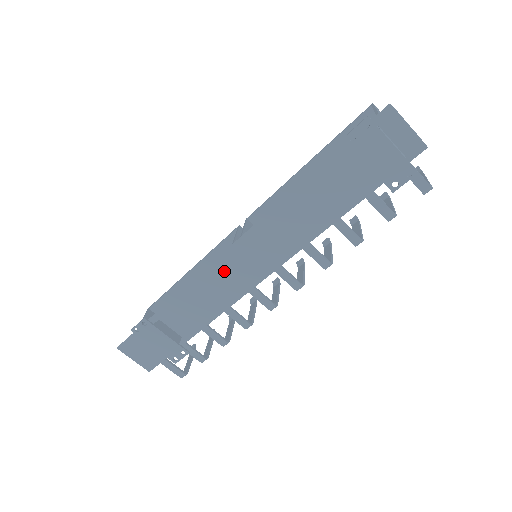
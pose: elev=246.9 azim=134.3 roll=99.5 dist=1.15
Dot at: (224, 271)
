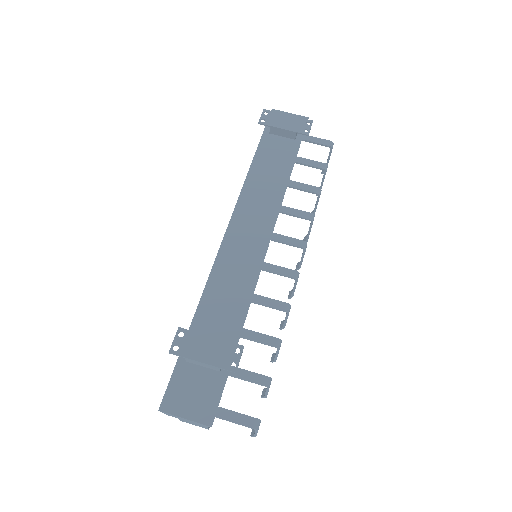
Dot at: (234, 250)
